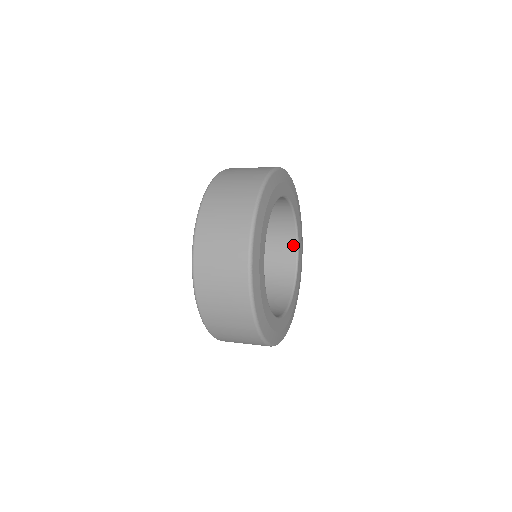
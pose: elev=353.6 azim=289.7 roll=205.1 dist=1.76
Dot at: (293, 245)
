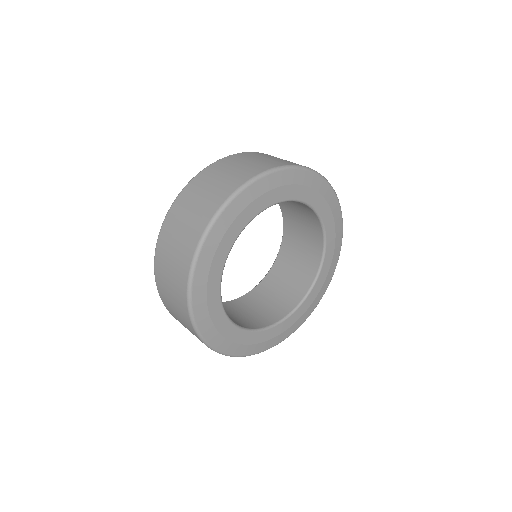
Dot at: (310, 280)
